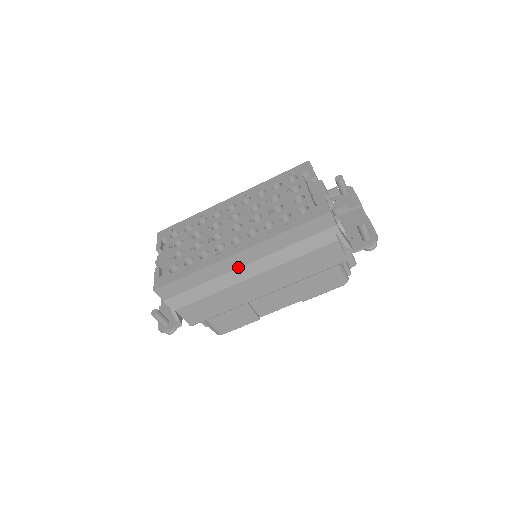
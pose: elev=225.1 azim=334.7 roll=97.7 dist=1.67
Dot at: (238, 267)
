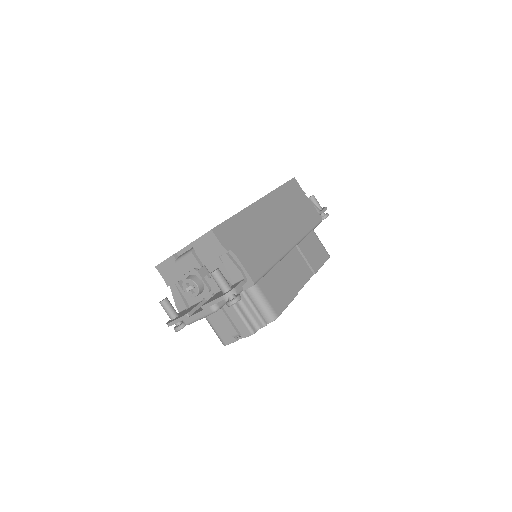
Dot at: (264, 215)
